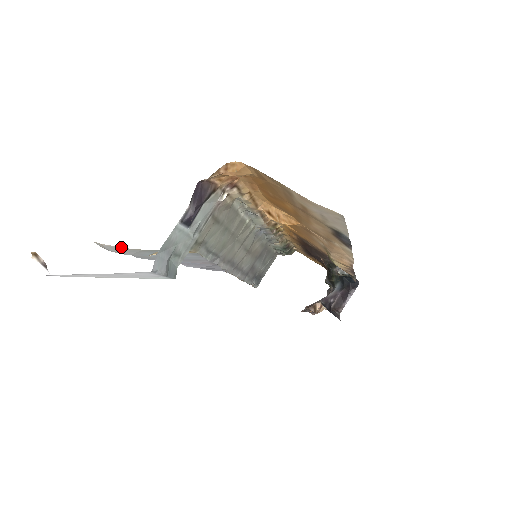
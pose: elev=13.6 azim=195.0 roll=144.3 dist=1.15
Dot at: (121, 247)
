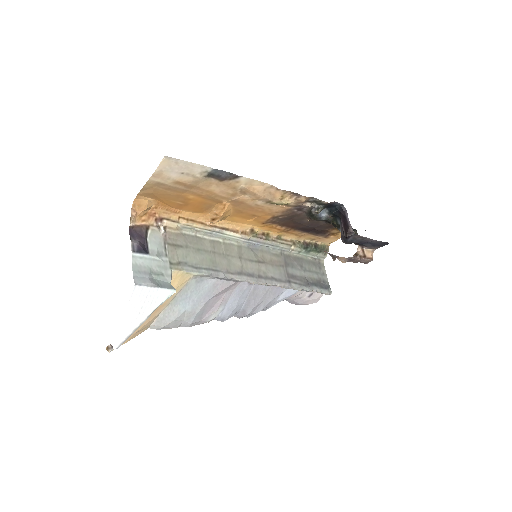
Dot at: (159, 315)
